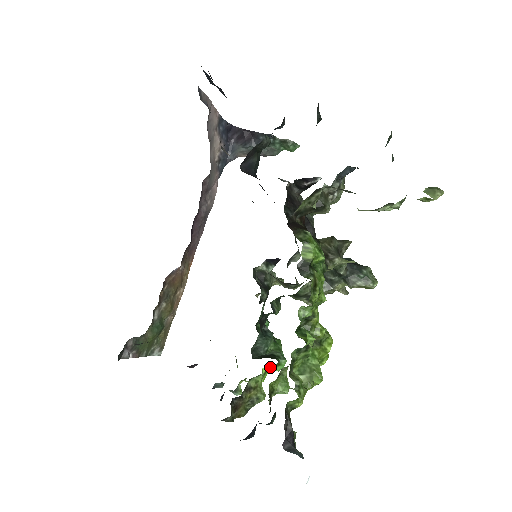
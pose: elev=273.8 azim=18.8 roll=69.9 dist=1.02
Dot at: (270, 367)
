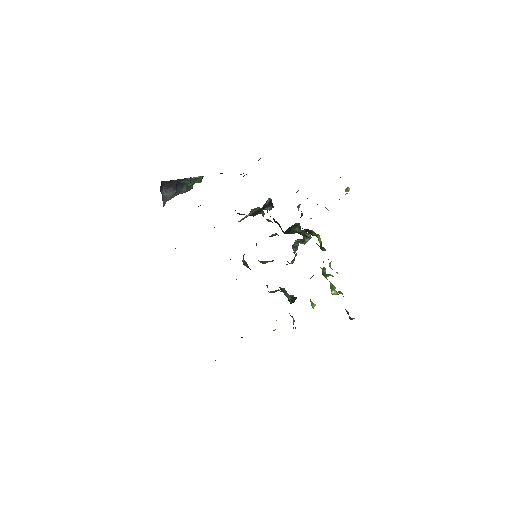
Dot at: occluded
